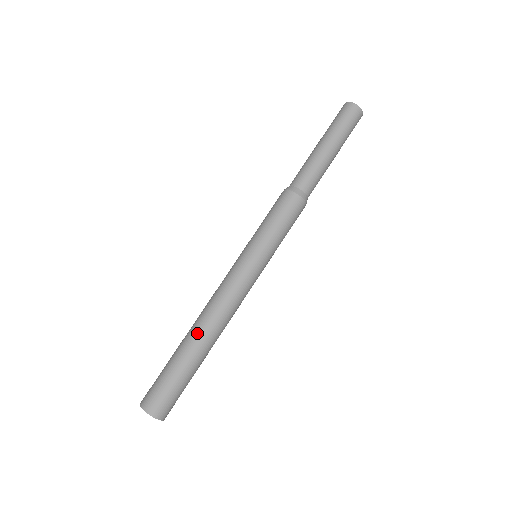
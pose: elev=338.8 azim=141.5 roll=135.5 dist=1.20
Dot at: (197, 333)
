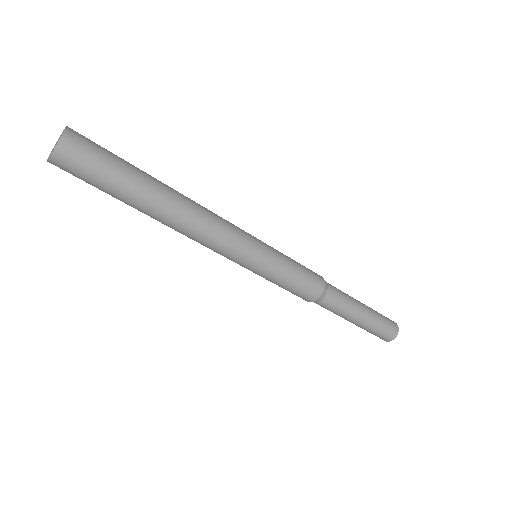
Dot at: occluded
